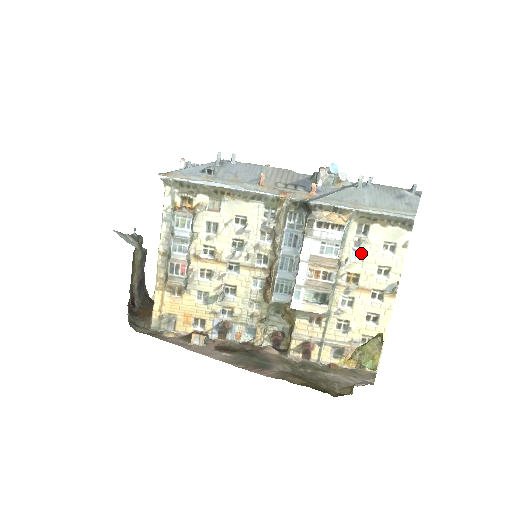
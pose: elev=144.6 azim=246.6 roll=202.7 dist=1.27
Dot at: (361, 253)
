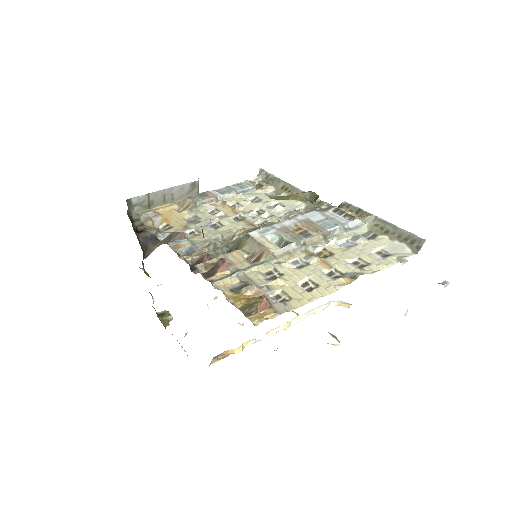
Dot at: (352, 245)
